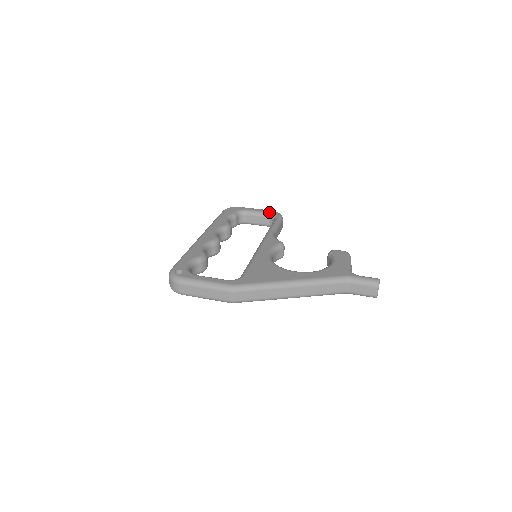
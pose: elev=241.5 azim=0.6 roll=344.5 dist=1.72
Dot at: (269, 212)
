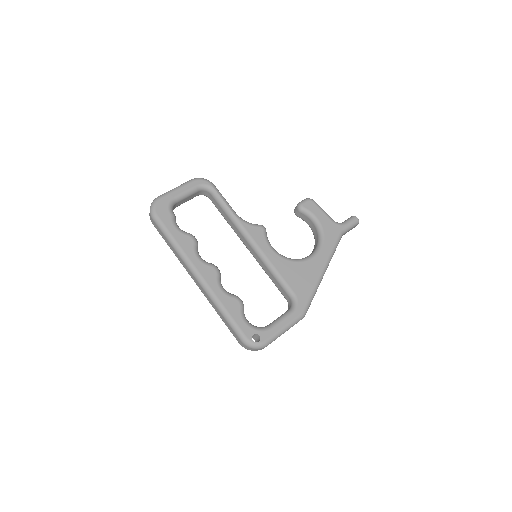
Dot at: (197, 186)
